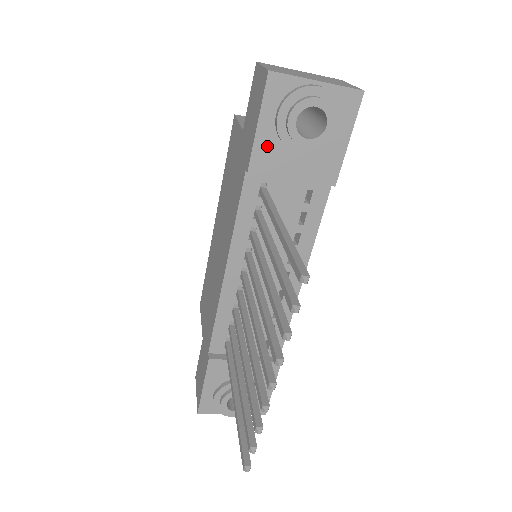
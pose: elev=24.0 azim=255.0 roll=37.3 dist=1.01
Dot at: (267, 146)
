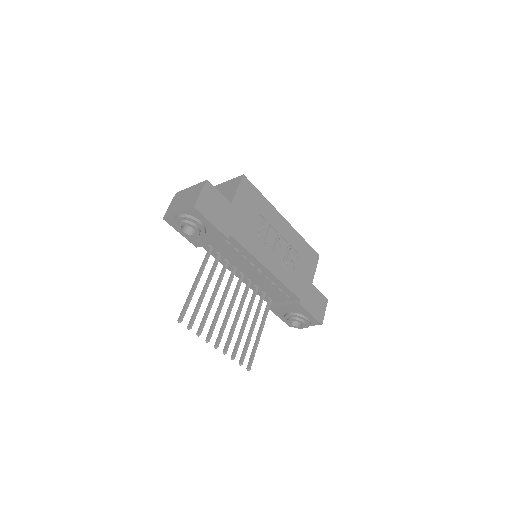
Dot at: (191, 238)
